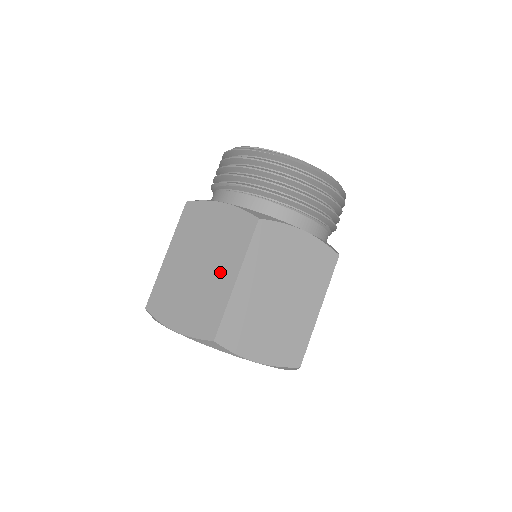
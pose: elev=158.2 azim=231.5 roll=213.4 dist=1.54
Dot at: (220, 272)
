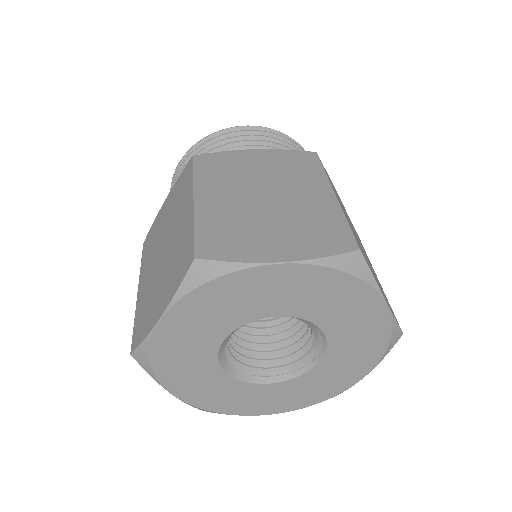
Dot at: (305, 194)
